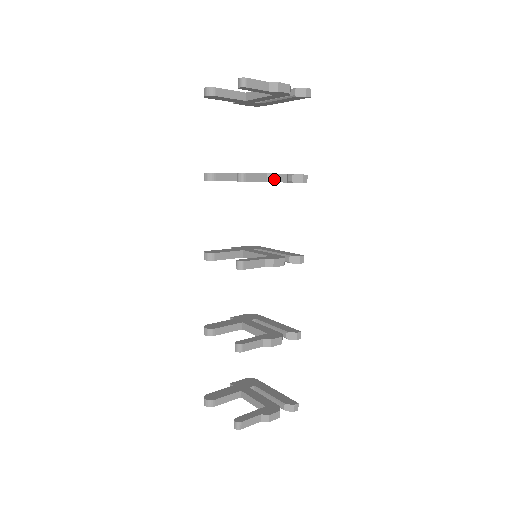
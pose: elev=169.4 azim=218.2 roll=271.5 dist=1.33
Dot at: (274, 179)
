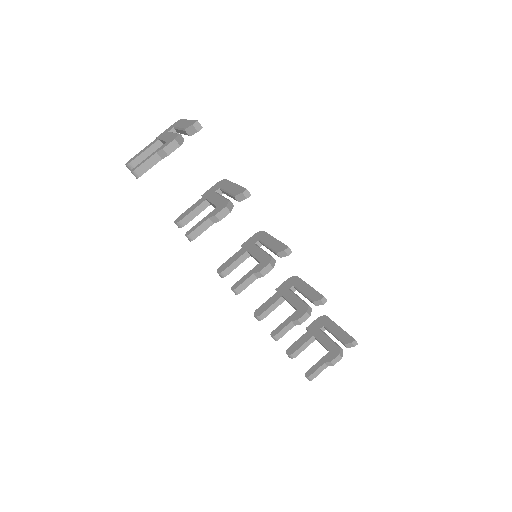
Dot at: (217, 220)
